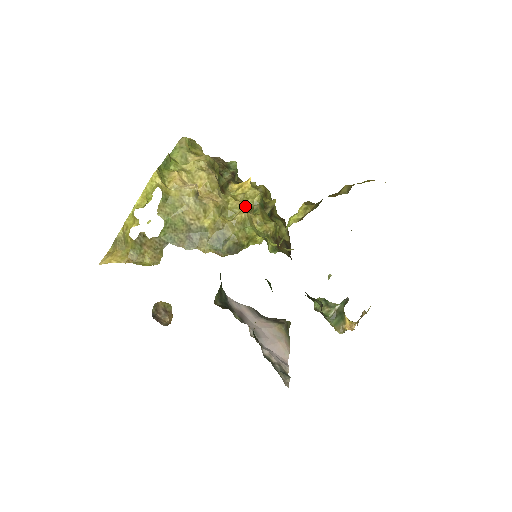
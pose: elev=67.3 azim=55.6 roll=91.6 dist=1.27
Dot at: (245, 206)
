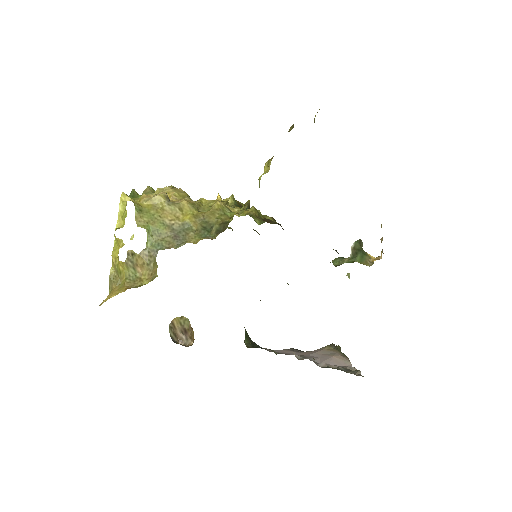
Dot at: occluded
